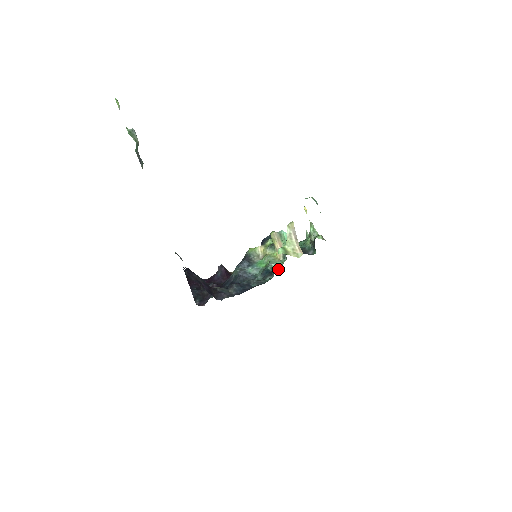
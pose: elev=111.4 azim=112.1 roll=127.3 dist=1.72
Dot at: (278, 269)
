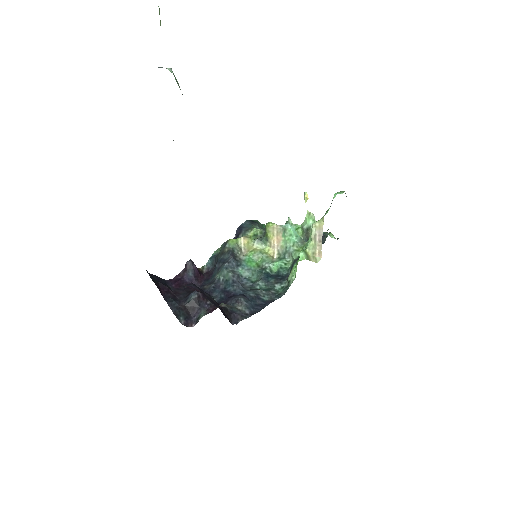
Dot at: (284, 274)
